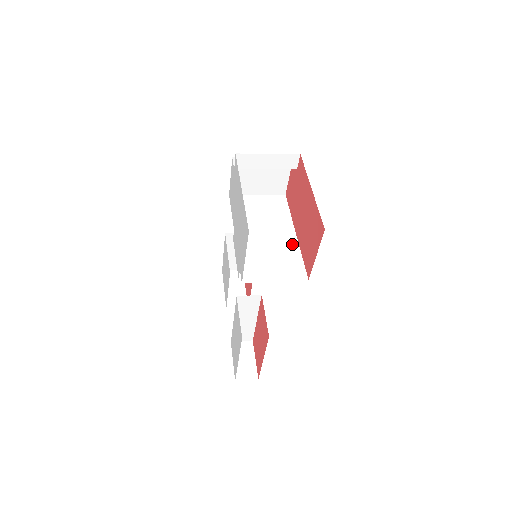
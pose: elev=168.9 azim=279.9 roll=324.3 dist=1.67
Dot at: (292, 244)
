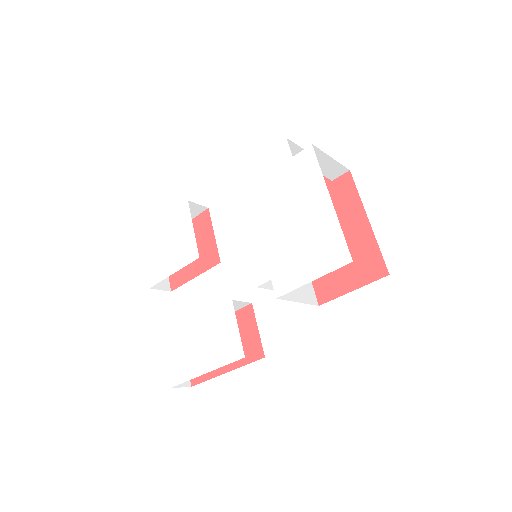
Dot at: occluded
